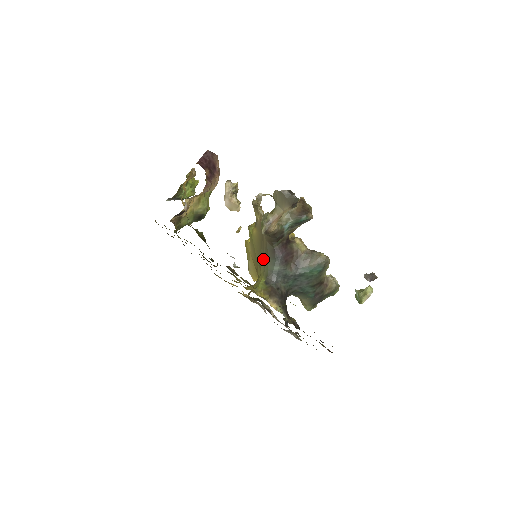
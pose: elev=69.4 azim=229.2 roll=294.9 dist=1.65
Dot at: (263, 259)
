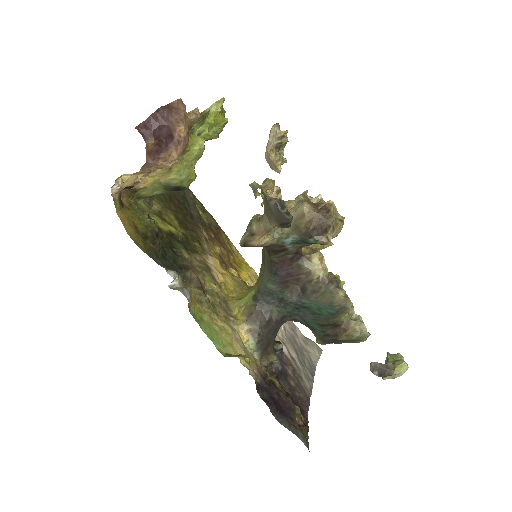
Dot at: (262, 265)
